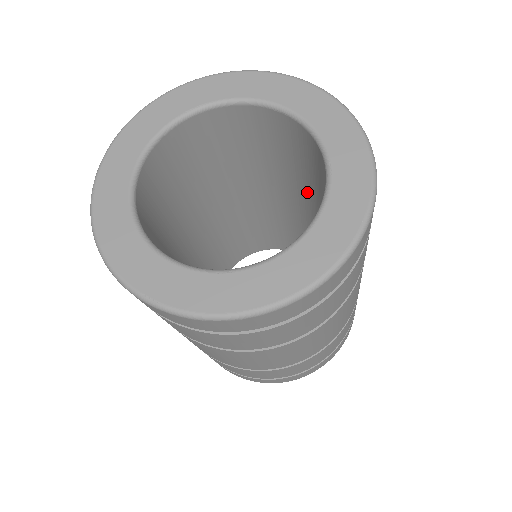
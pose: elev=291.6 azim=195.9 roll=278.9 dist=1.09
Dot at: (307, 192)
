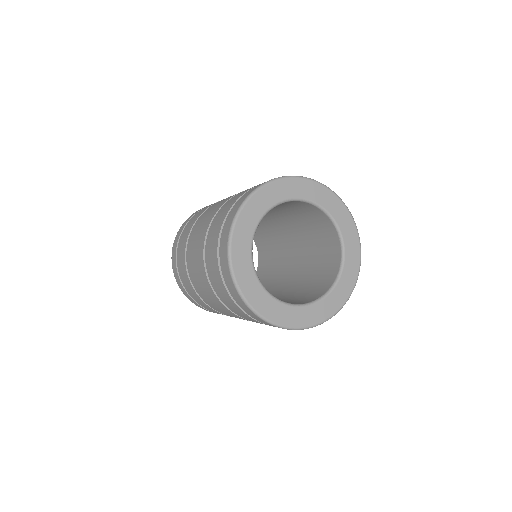
Dot at: (306, 252)
